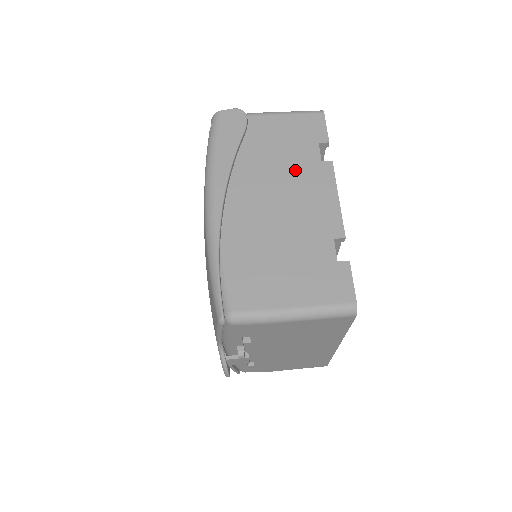
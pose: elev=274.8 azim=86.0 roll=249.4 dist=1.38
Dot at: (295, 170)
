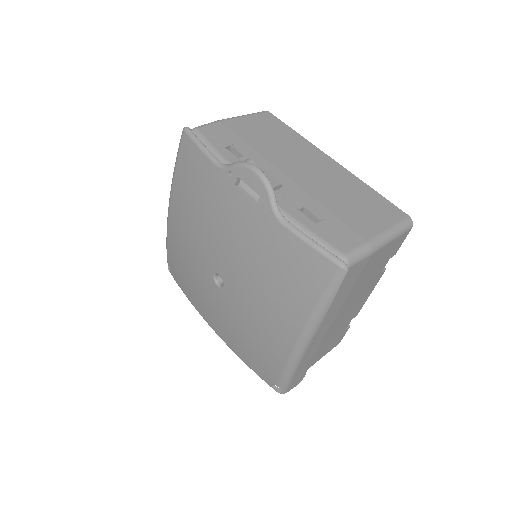
Dot at: occluded
